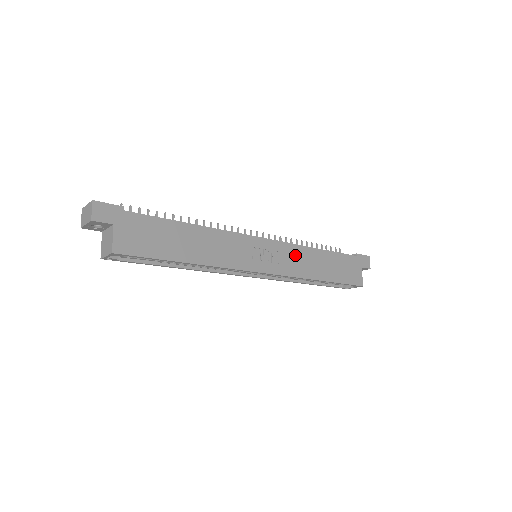
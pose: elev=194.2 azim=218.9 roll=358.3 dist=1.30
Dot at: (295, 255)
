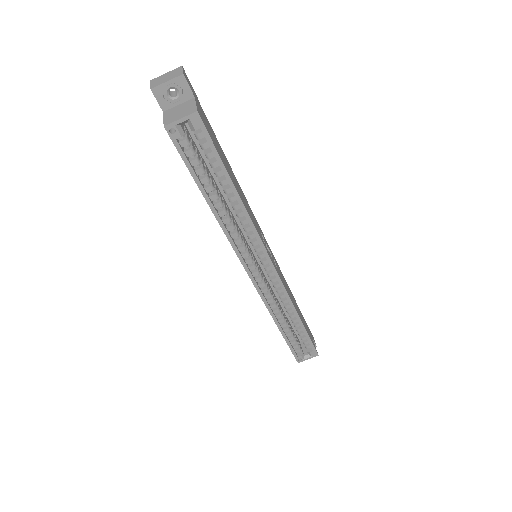
Dot at: (283, 277)
